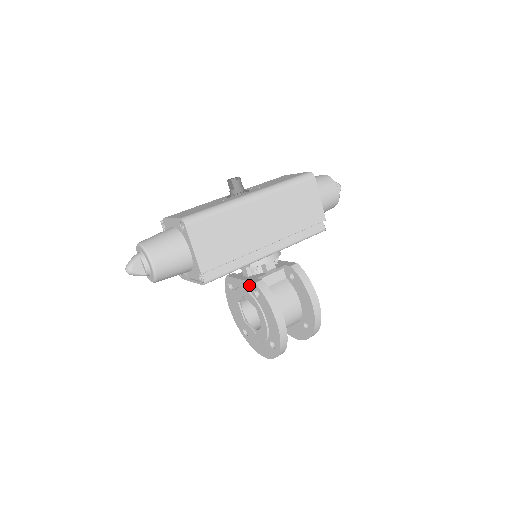
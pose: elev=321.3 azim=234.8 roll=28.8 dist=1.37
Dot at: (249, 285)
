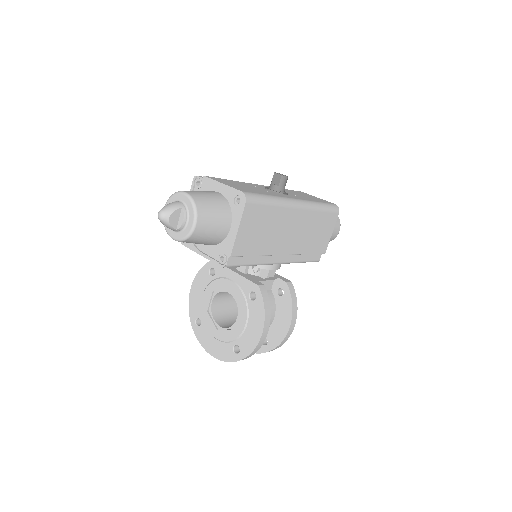
Dot at: (247, 283)
